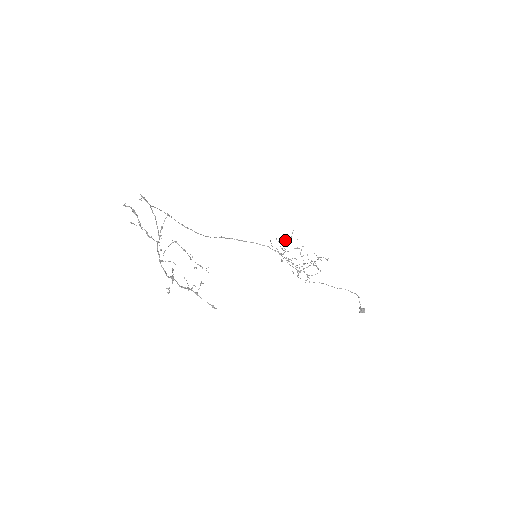
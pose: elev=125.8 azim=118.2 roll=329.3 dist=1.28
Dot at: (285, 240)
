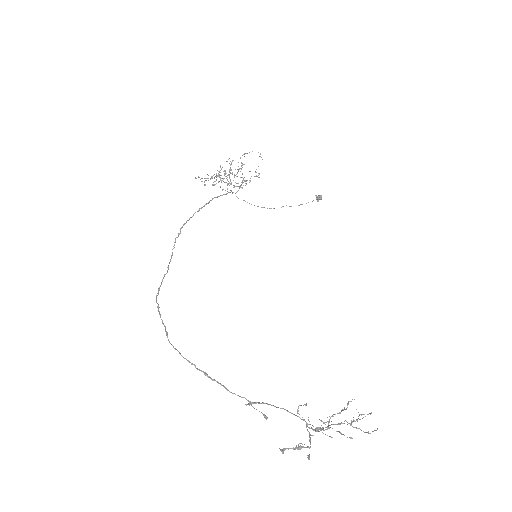
Dot at: occluded
